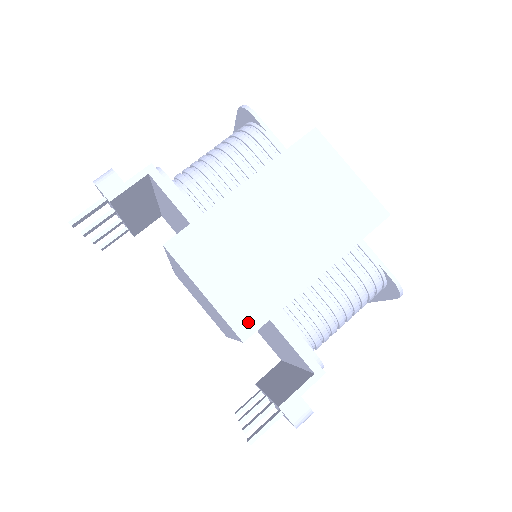
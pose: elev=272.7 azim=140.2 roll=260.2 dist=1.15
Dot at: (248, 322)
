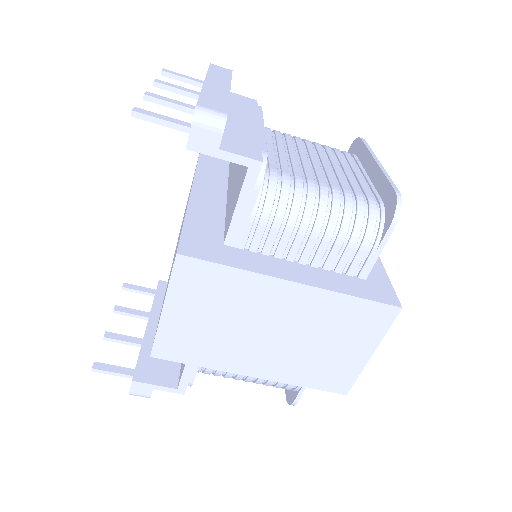
Dot at: (169, 352)
